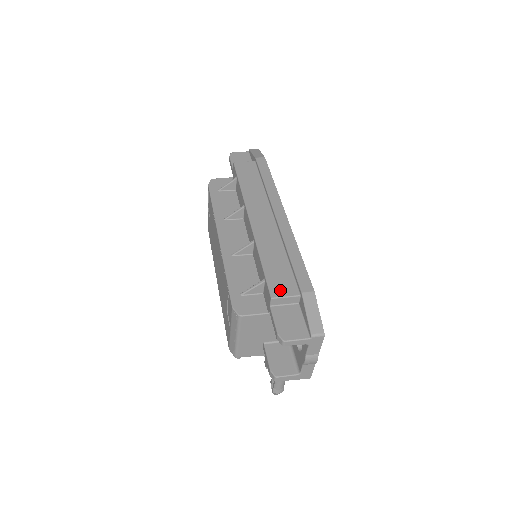
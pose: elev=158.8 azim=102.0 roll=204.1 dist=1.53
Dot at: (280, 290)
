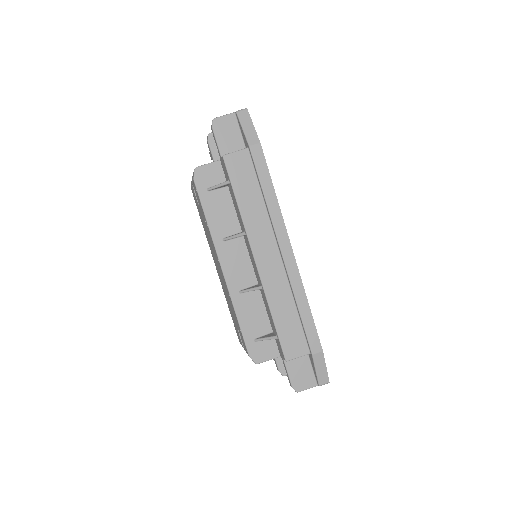
Dot at: (293, 351)
